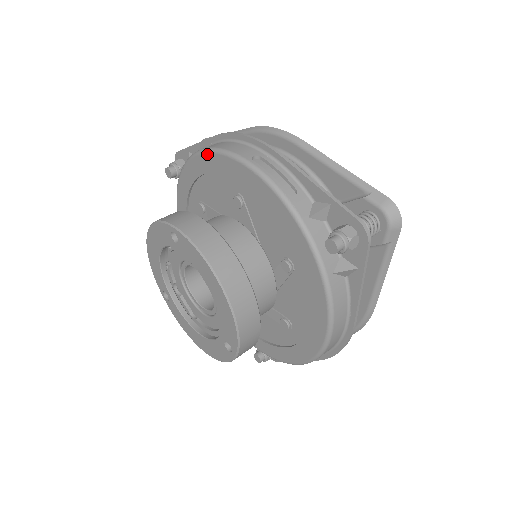
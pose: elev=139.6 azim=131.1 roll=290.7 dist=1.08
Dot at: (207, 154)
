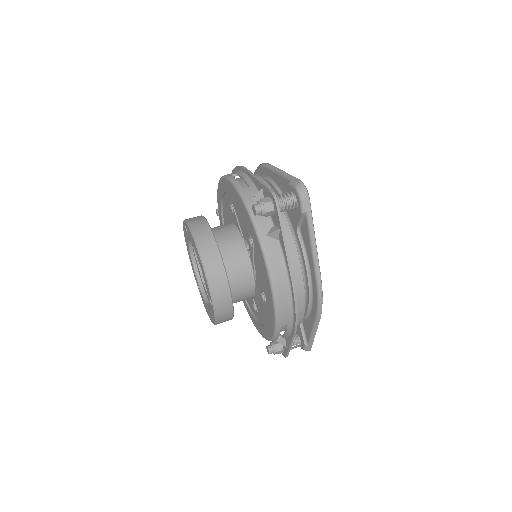
Dot at: (219, 184)
